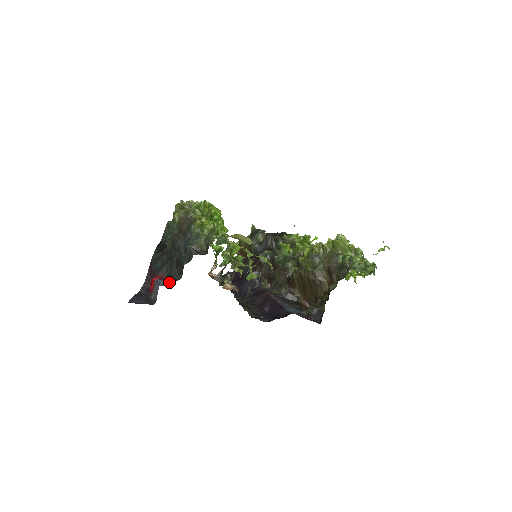
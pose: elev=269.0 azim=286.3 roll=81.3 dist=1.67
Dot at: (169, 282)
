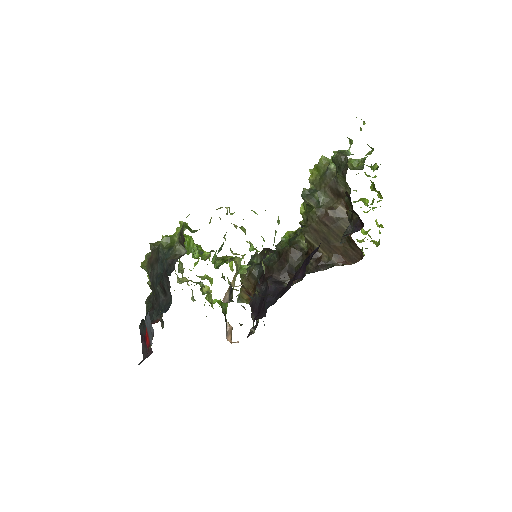
Dot at: occluded
